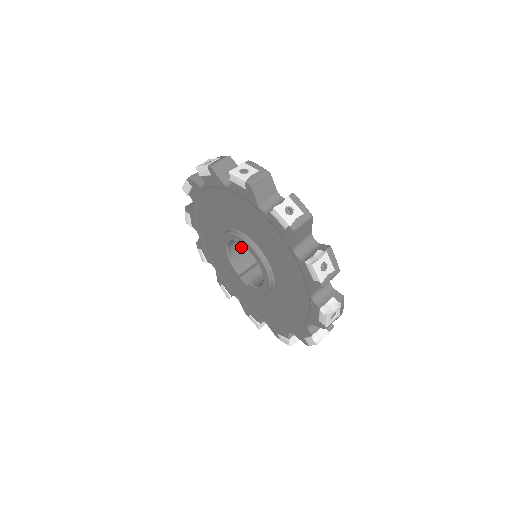
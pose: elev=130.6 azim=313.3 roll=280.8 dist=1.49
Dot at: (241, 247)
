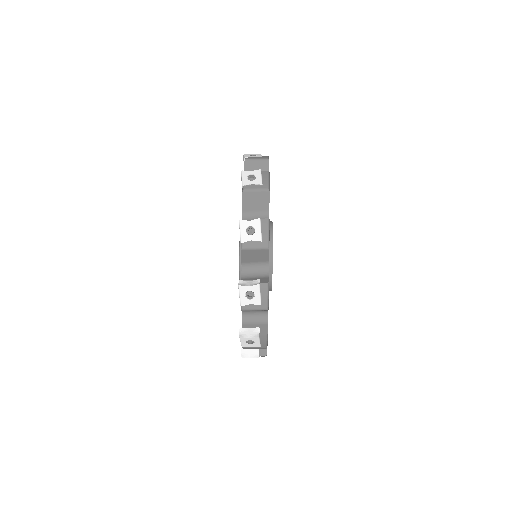
Dot at: occluded
